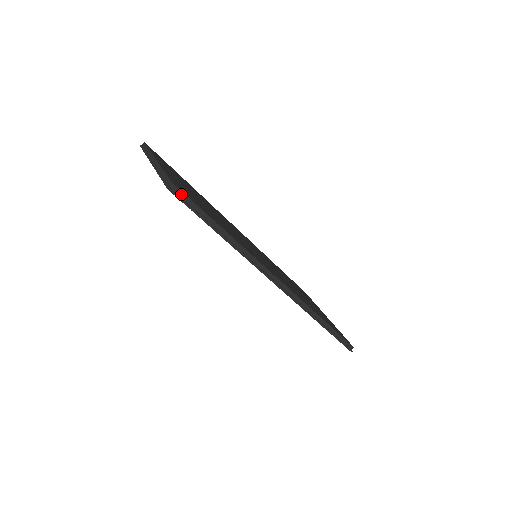
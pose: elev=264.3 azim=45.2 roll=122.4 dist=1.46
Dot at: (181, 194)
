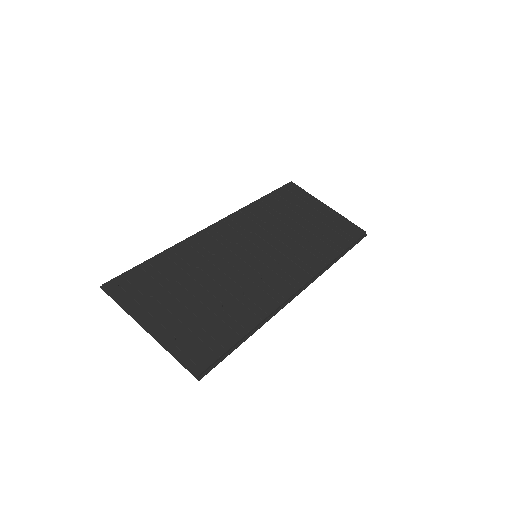
Dot at: (208, 368)
